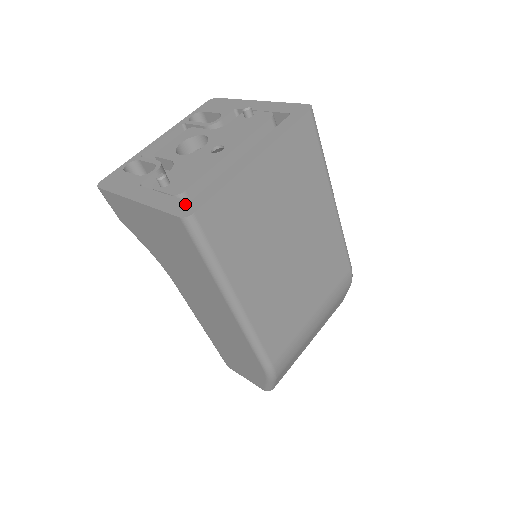
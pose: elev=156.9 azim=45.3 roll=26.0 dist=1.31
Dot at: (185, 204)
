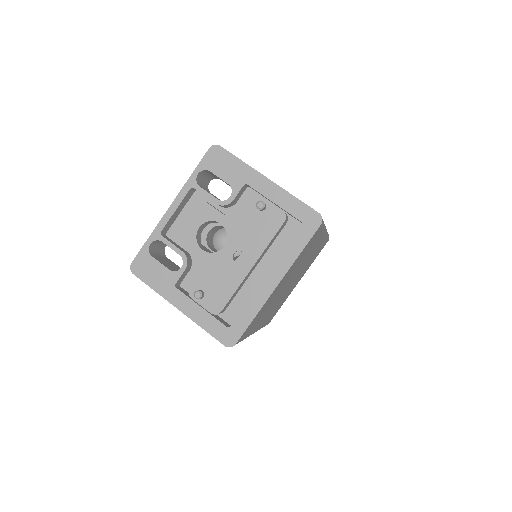
Dot at: (226, 331)
